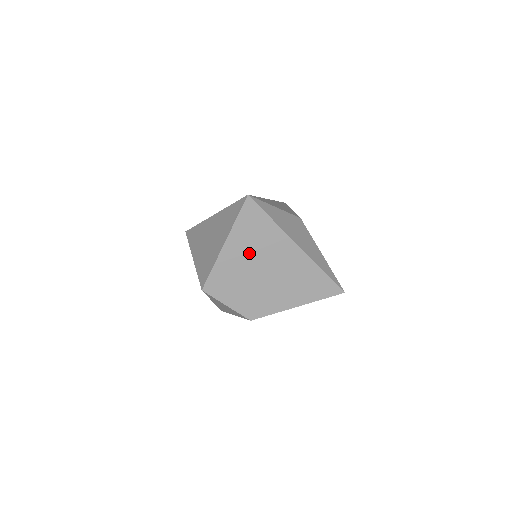
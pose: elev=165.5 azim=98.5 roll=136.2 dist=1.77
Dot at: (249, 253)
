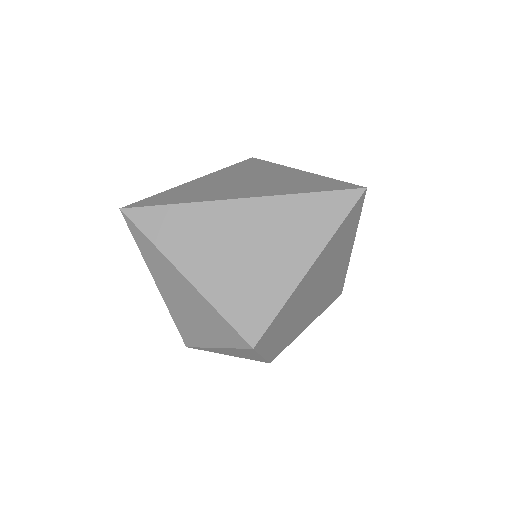
Dot at: (319, 274)
